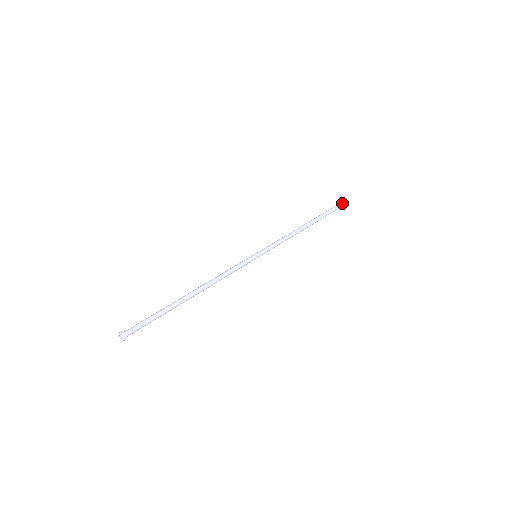
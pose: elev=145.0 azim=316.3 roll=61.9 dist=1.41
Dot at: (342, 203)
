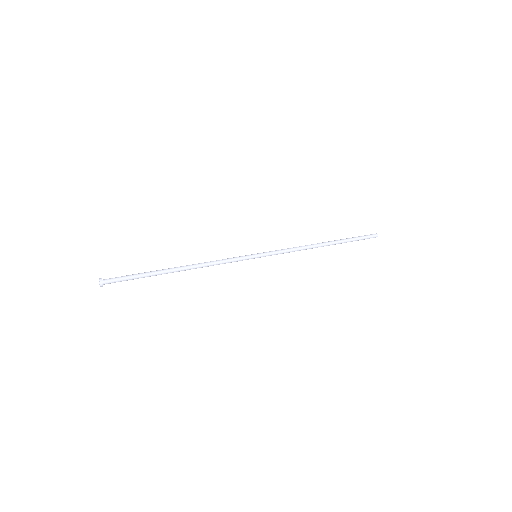
Dot at: (370, 235)
